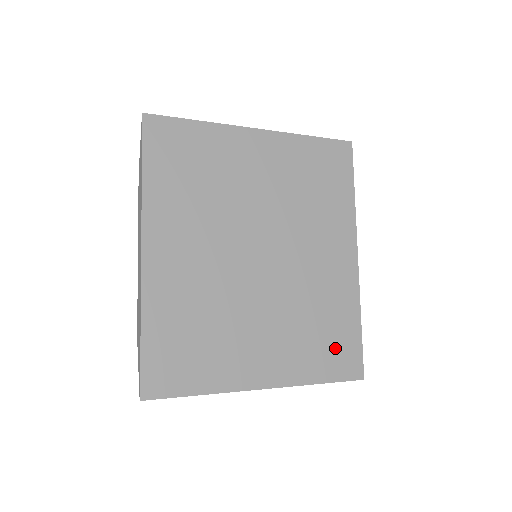
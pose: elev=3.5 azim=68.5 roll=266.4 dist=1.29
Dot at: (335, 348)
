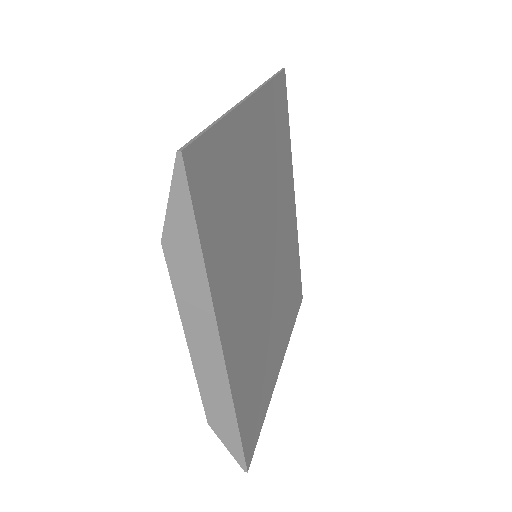
Dot at: (295, 292)
